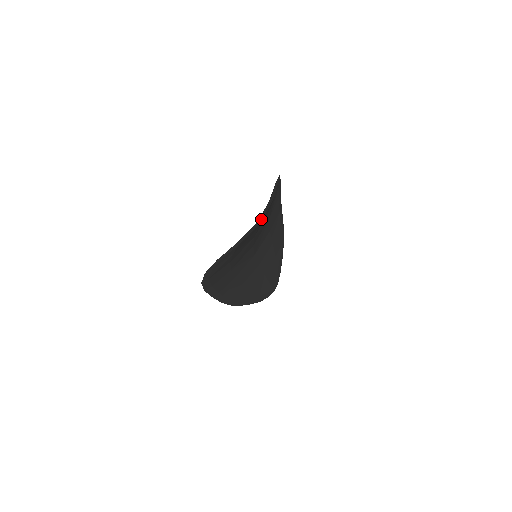
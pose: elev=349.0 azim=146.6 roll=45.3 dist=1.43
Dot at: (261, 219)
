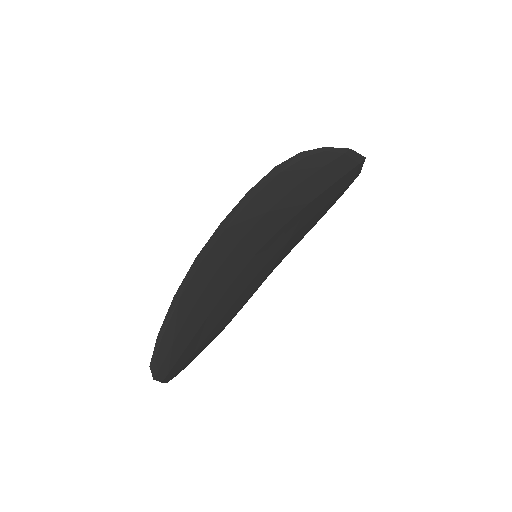
Dot at: (365, 157)
